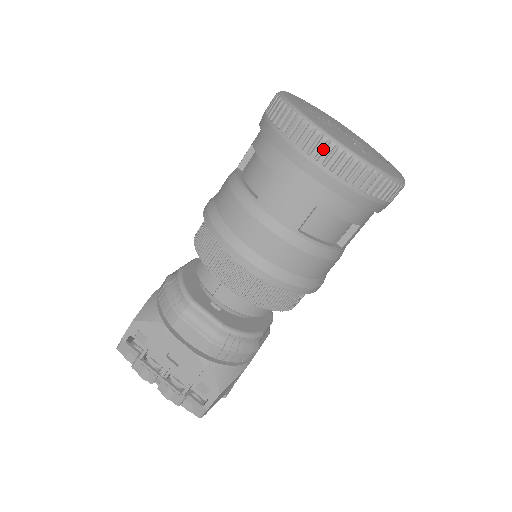
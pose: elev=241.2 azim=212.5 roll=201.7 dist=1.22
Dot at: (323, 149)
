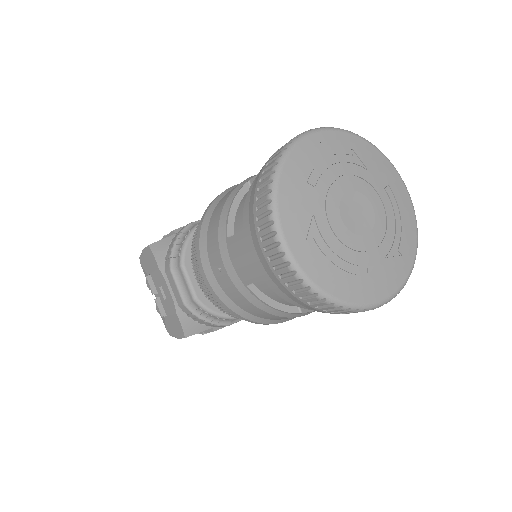
Dot at: occluded
